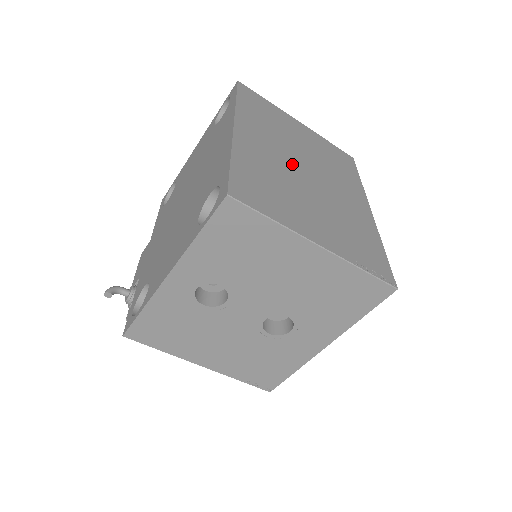
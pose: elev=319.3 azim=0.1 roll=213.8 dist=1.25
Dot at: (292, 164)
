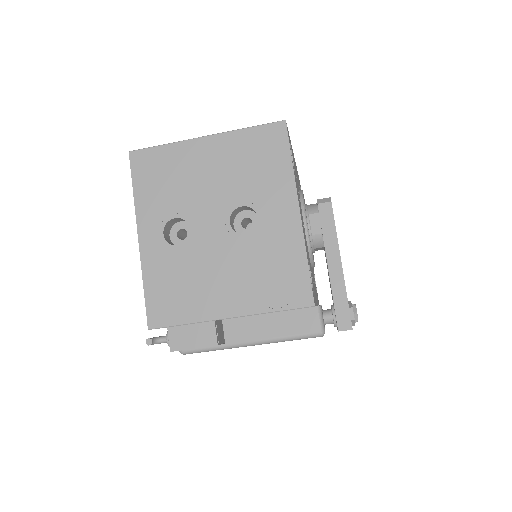
Dot at: occluded
